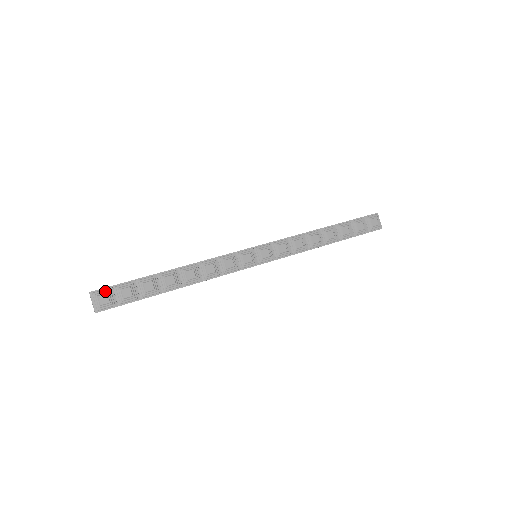
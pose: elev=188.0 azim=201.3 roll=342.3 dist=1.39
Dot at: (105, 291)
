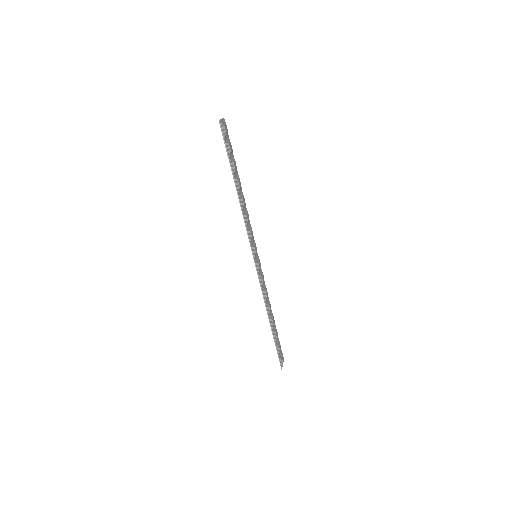
Dot at: (227, 130)
